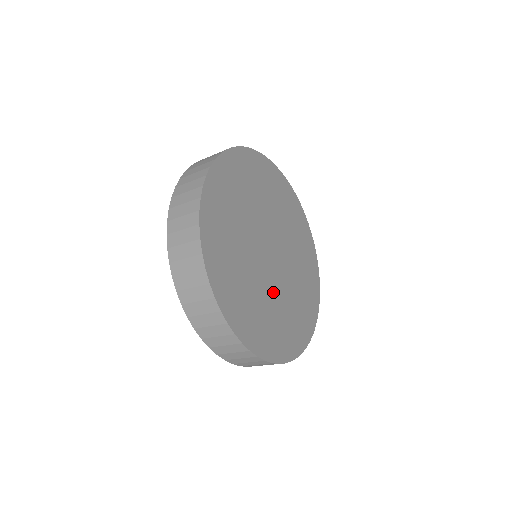
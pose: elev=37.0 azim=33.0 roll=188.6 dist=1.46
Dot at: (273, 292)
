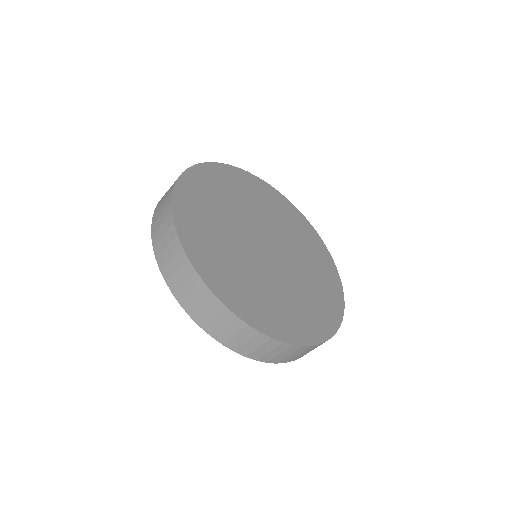
Dot at: (288, 280)
